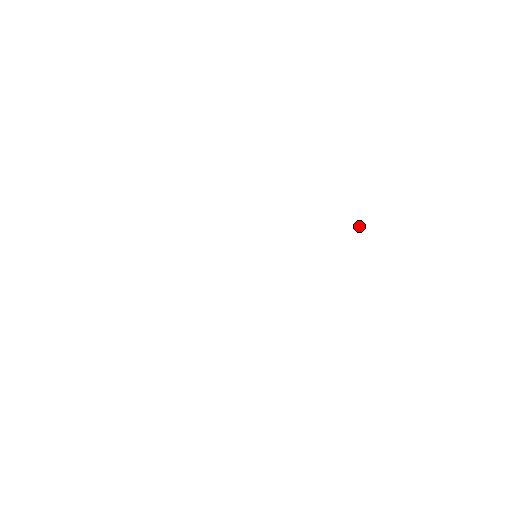
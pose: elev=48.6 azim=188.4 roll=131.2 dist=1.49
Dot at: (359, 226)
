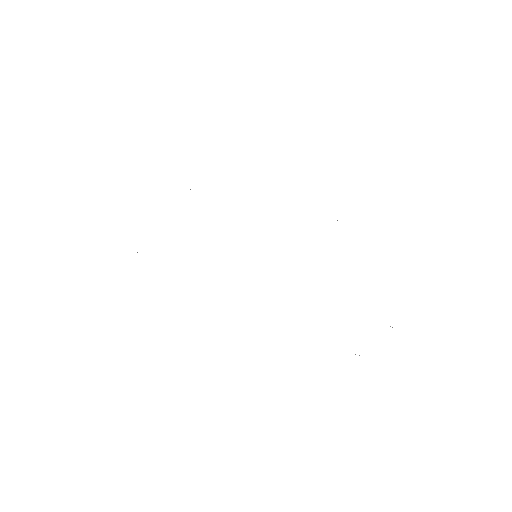
Dot at: occluded
